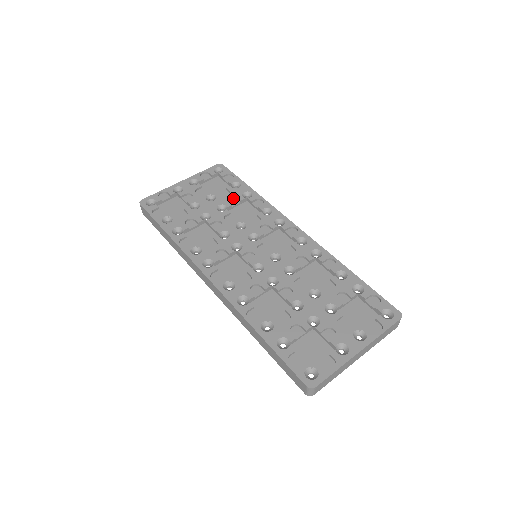
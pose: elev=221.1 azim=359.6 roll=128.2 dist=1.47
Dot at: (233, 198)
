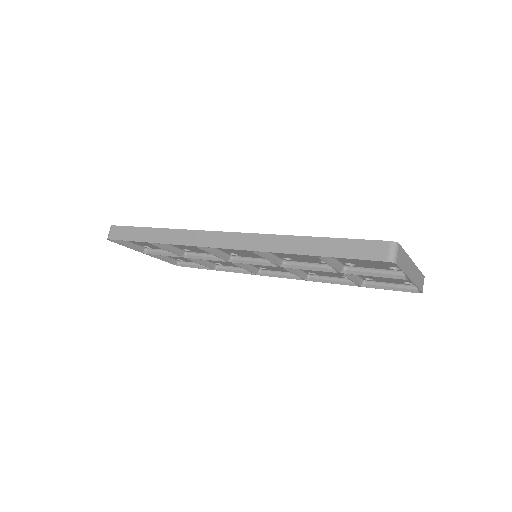
Dot at: occluded
